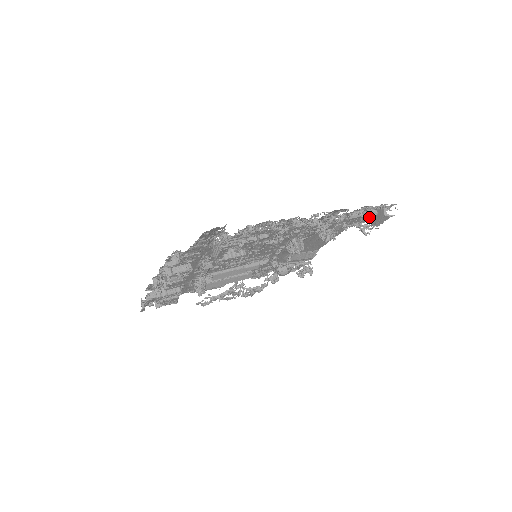
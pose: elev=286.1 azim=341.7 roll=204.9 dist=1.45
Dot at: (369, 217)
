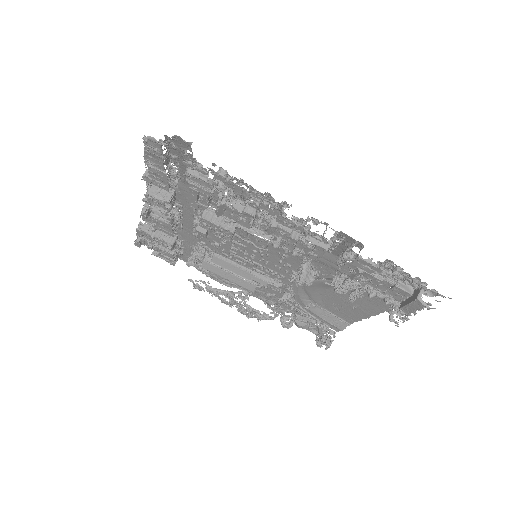
Dot at: (400, 292)
